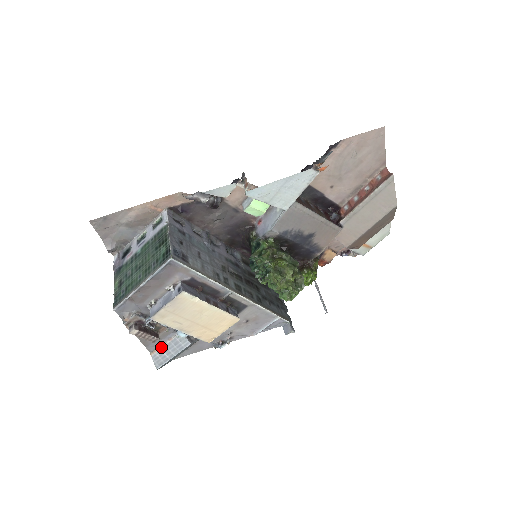
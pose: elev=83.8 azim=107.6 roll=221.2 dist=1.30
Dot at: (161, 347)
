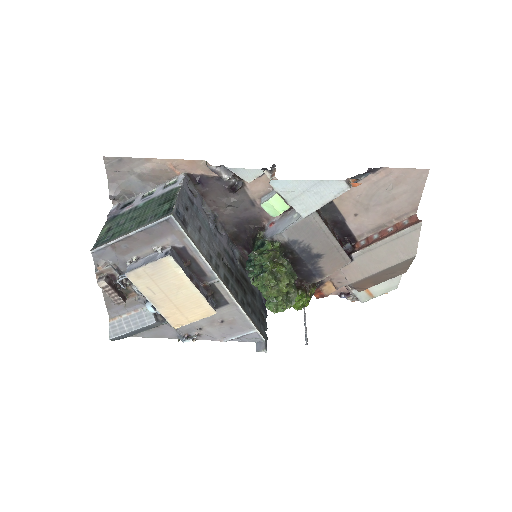
Dot at: (123, 316)
